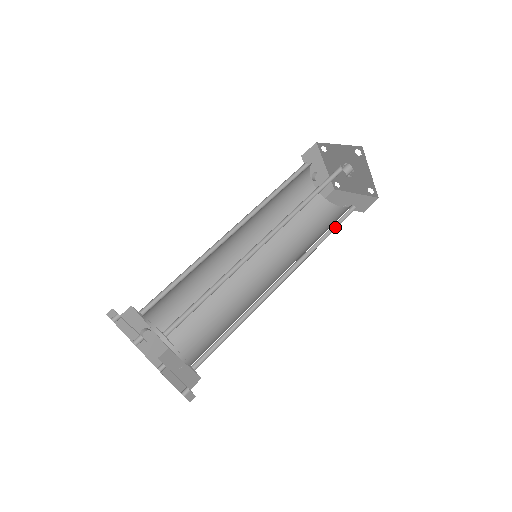
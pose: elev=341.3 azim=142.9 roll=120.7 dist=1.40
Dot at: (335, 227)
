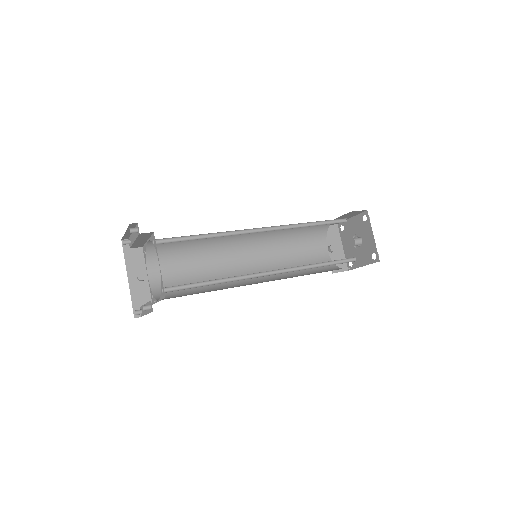
Dot at: occluded
